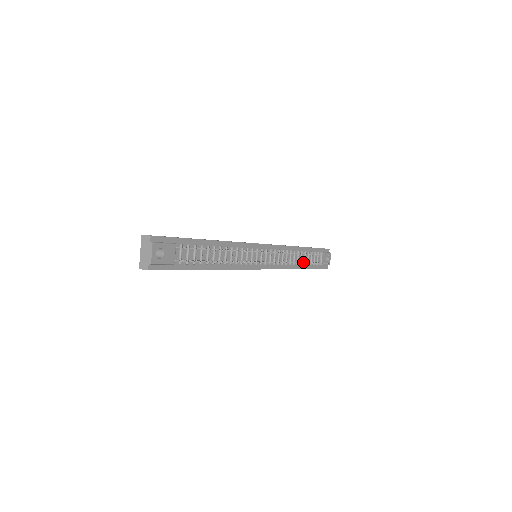
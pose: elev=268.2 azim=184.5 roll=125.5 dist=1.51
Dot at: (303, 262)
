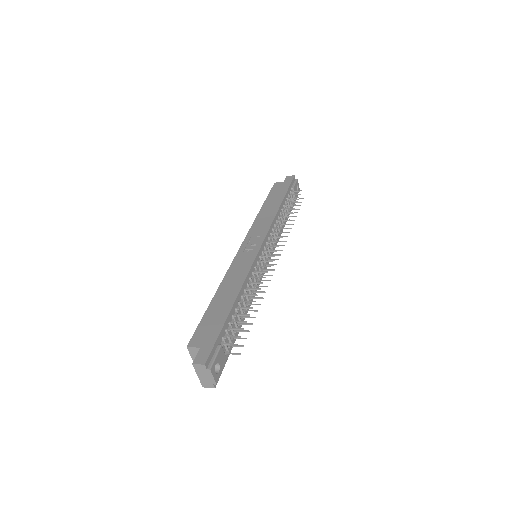
Dot at: (286, 217)
